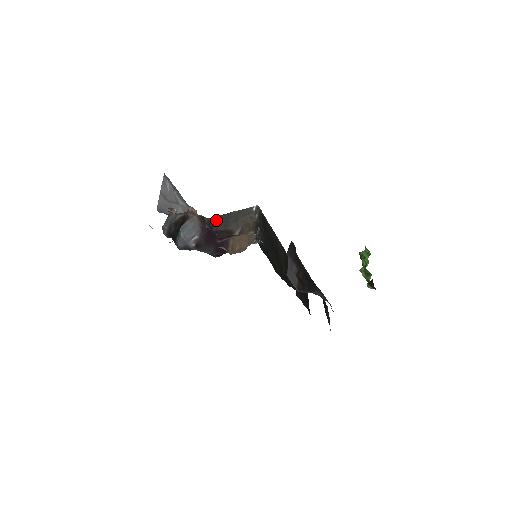
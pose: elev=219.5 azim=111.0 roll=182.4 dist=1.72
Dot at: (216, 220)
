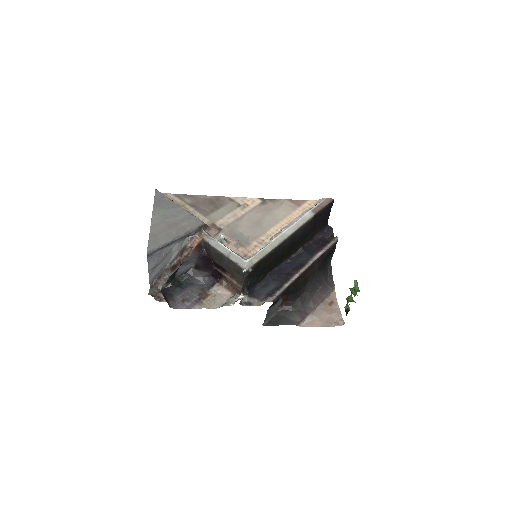
Dot at: (211, 253)
